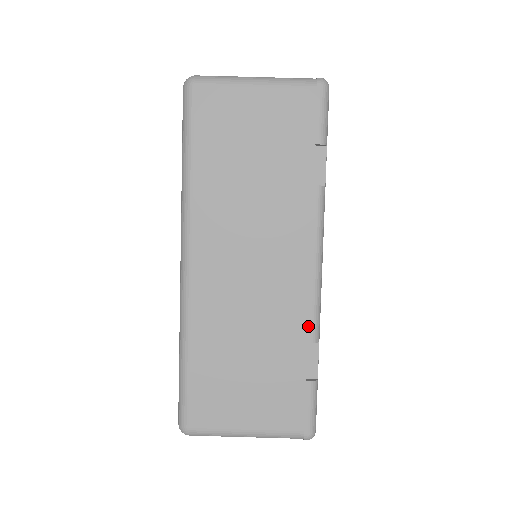
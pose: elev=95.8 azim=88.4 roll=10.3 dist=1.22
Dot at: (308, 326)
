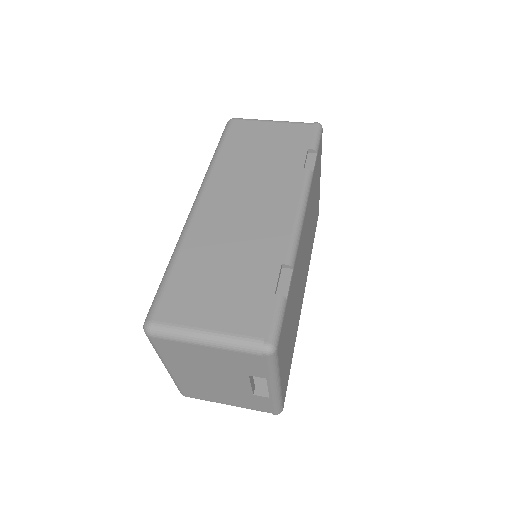
Dot at: (284, 252)
